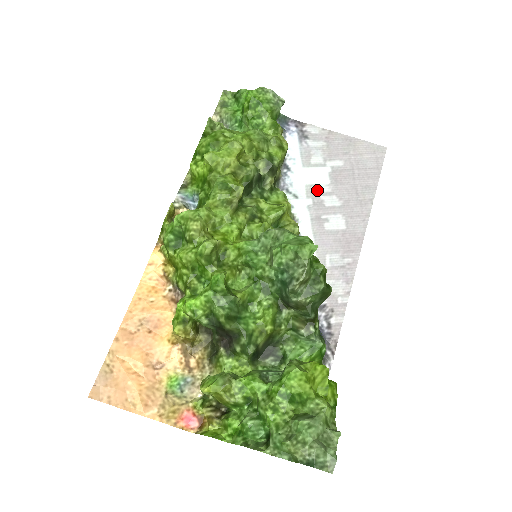
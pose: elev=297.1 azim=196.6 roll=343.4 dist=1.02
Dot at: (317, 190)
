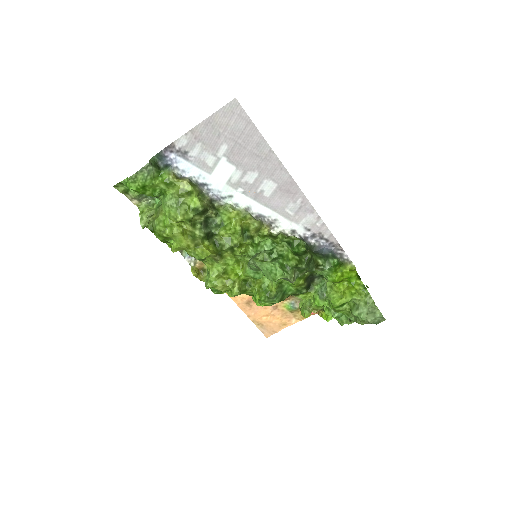
Dot at: (235, 180)
